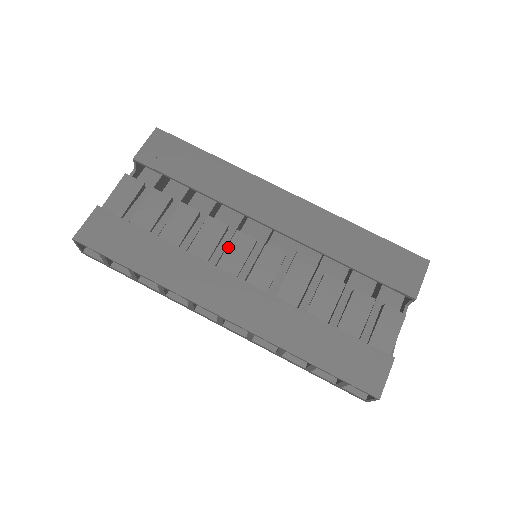
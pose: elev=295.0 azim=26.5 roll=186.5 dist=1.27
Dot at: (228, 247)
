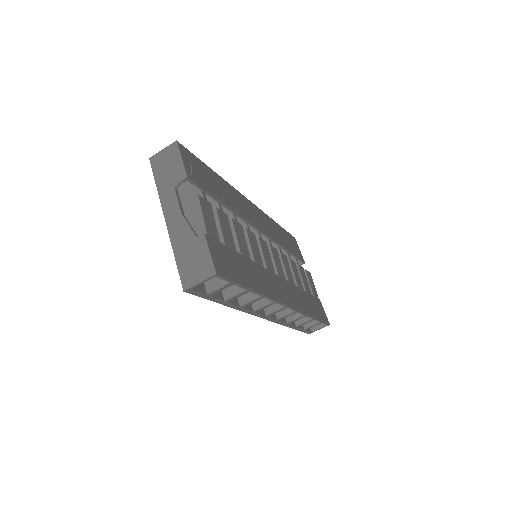
Dot at: (263, 252)
